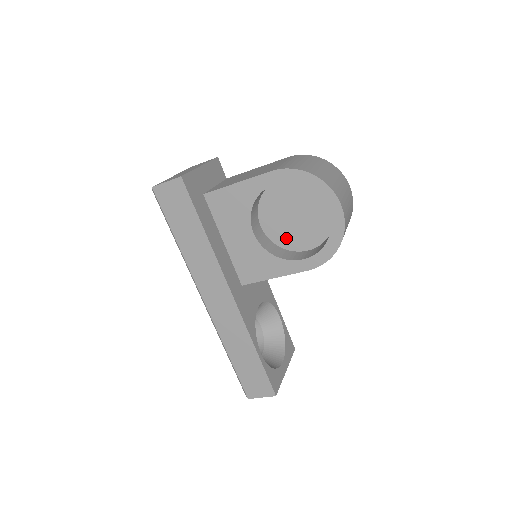
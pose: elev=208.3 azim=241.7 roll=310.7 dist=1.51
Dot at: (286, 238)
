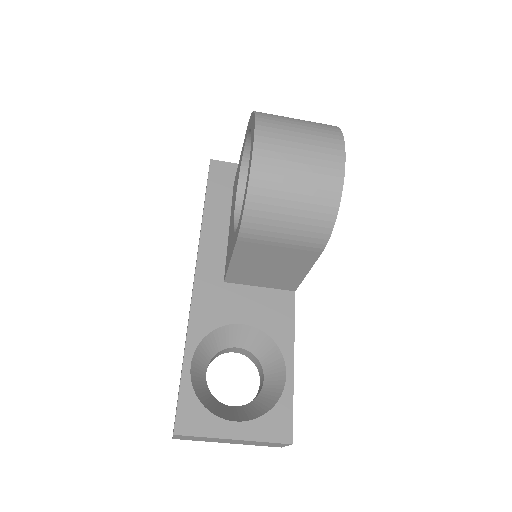
Dot at: occluded
